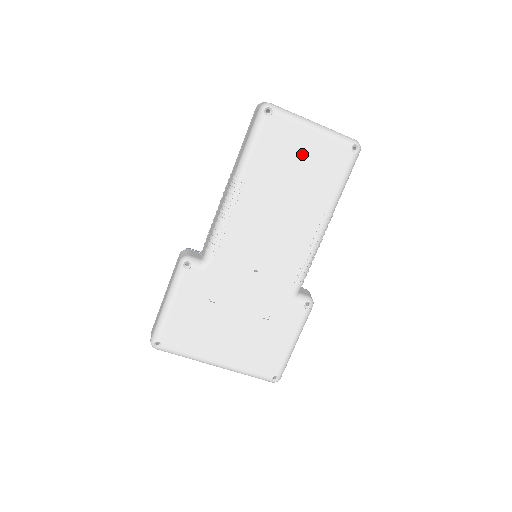
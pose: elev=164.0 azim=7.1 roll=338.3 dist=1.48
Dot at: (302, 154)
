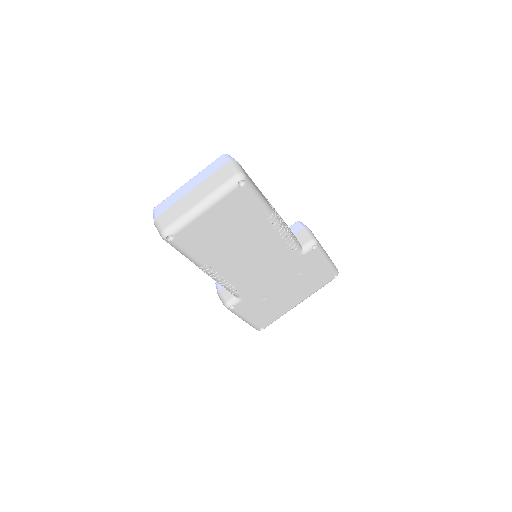
Dot at: (217, 224)
